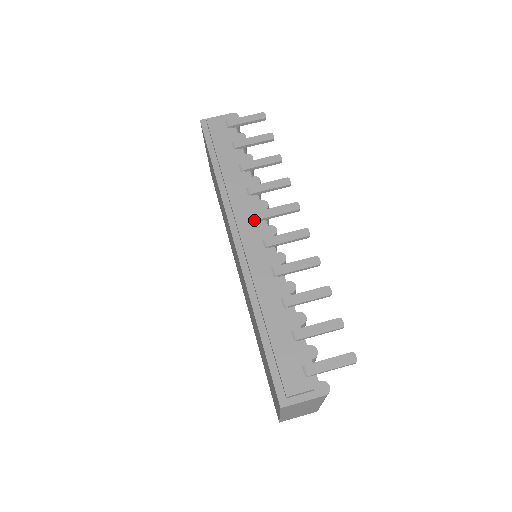
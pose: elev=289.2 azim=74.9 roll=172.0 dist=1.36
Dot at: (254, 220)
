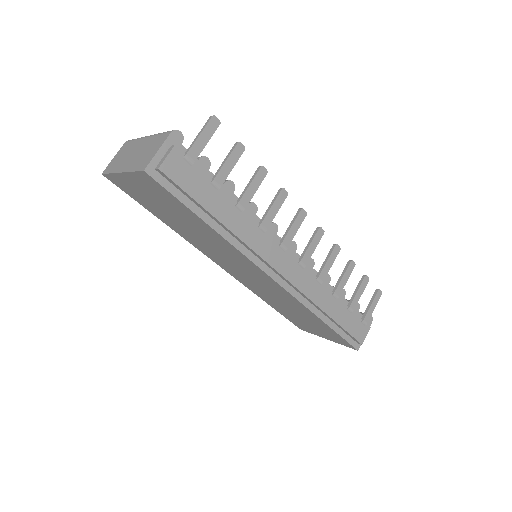
Dot at: (282, 253)
